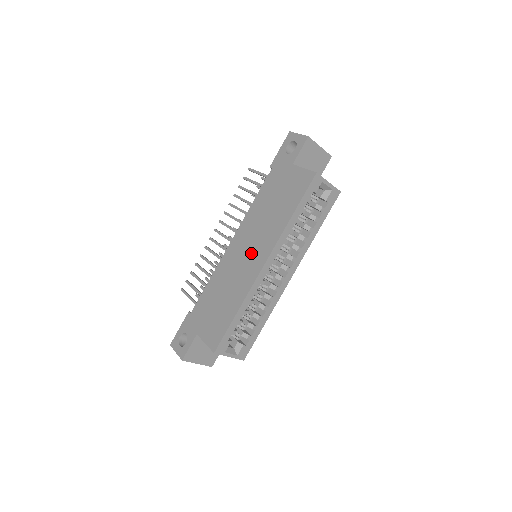
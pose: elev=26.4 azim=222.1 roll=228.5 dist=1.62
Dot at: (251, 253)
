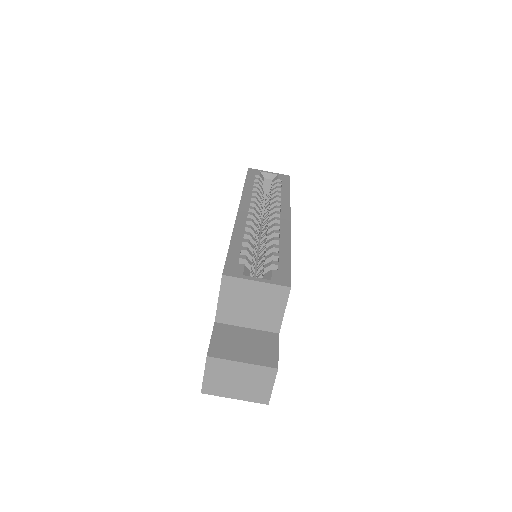
Dot at: occluded
